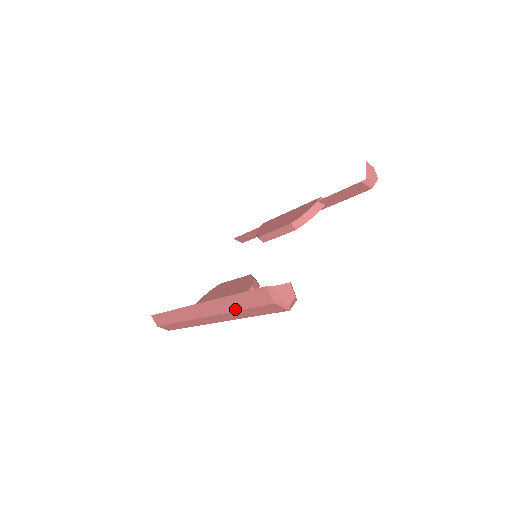
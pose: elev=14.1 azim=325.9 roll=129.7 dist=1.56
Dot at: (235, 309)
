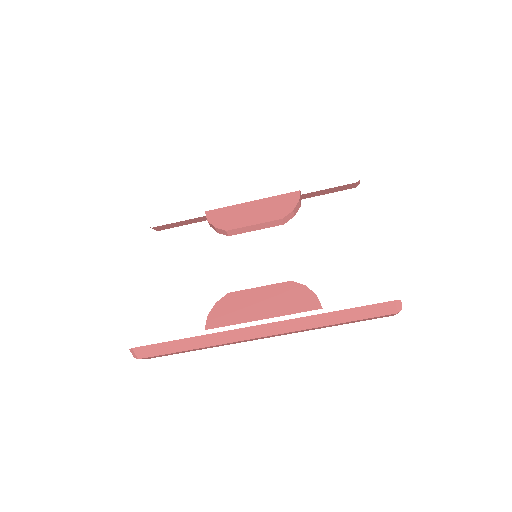
Dot at: (331, 323)
